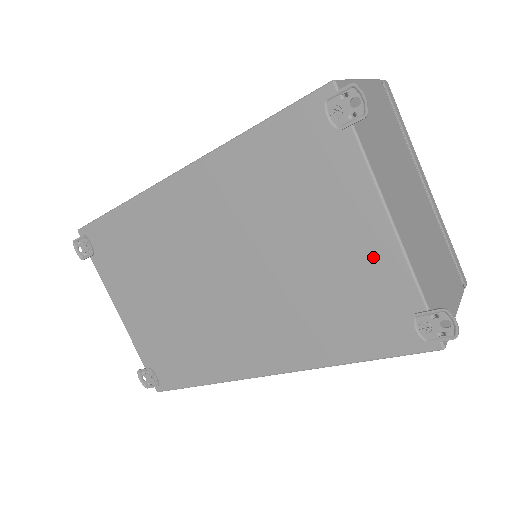
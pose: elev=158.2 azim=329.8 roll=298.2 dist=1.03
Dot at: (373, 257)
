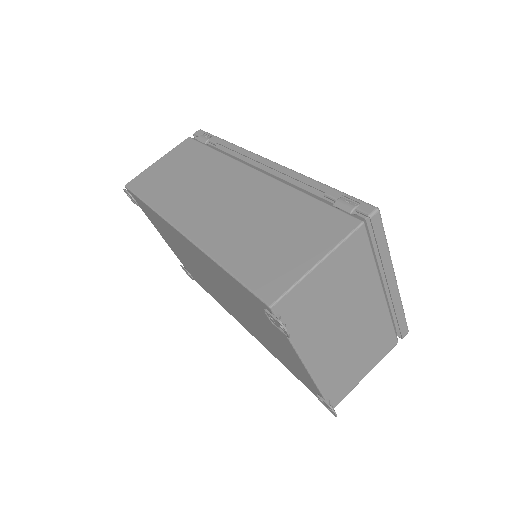
Dot at: (297, 365)
